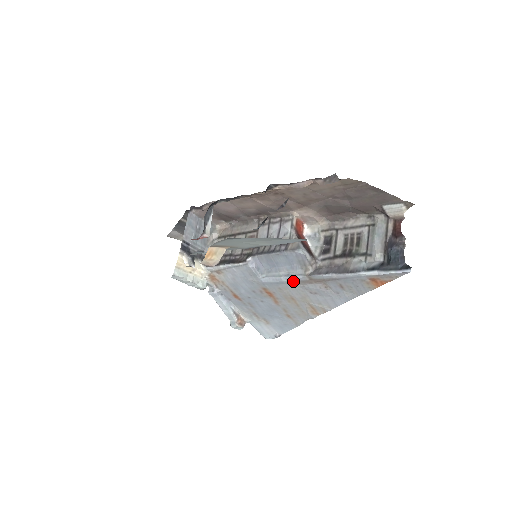
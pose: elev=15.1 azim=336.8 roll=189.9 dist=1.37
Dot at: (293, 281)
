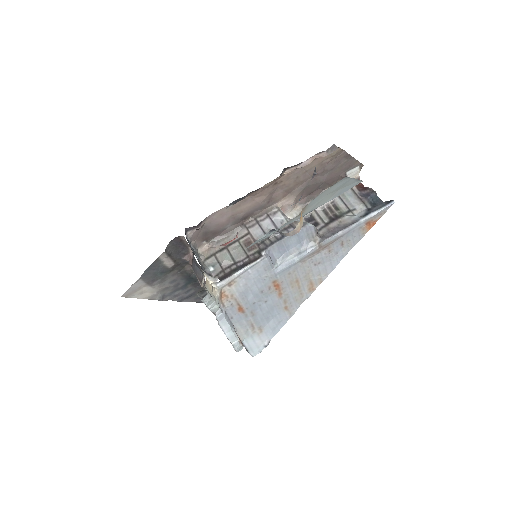
Dot at: (304, 257)
